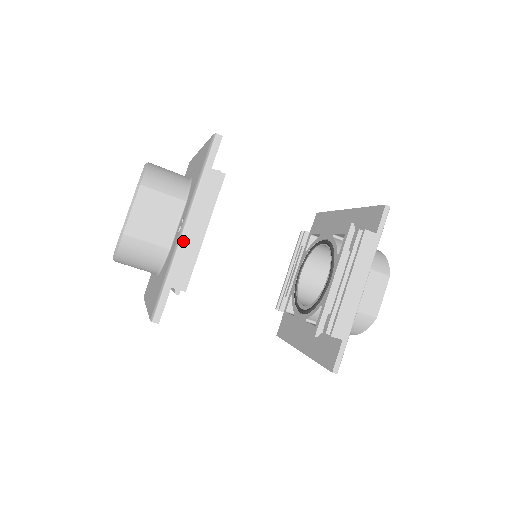
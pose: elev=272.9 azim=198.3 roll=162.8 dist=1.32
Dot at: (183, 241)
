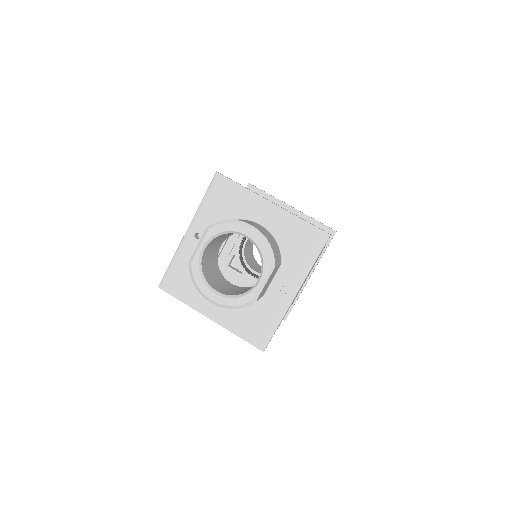
Dot at: occluded
